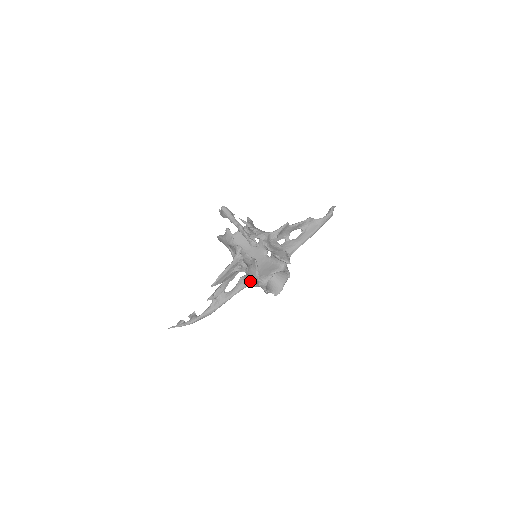
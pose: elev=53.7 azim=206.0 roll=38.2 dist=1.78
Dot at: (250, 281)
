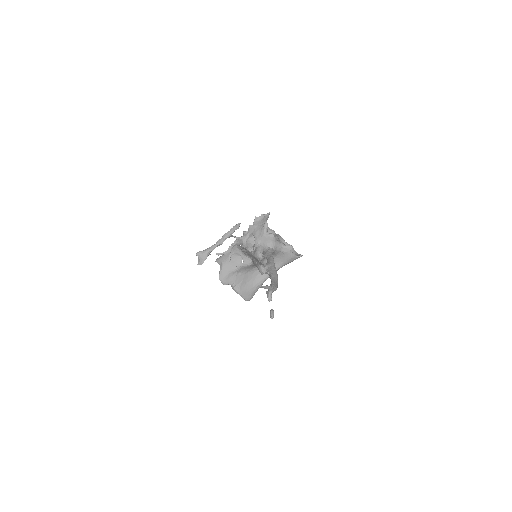
Dot at: (268, 243)
